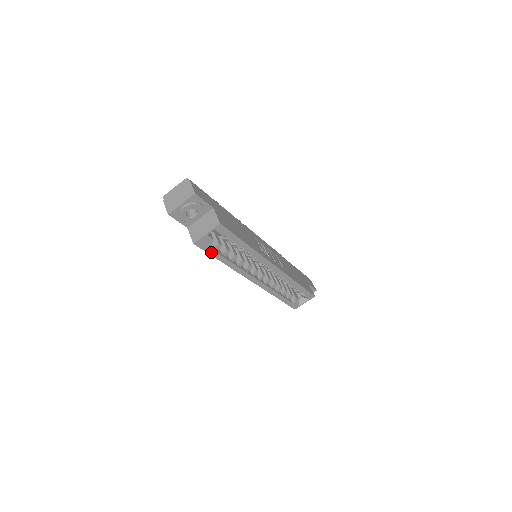
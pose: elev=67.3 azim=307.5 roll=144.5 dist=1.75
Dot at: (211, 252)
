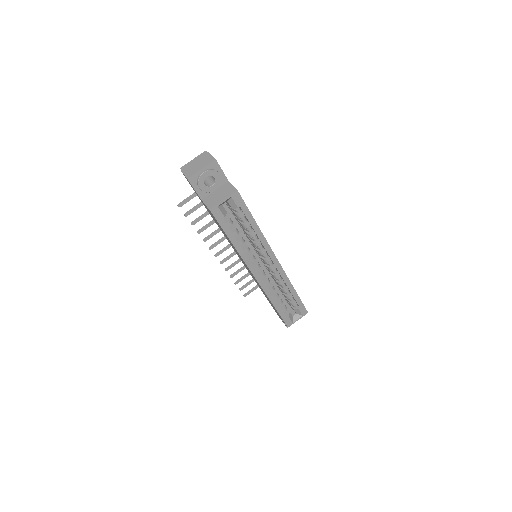
Dot at: (223, 226)
